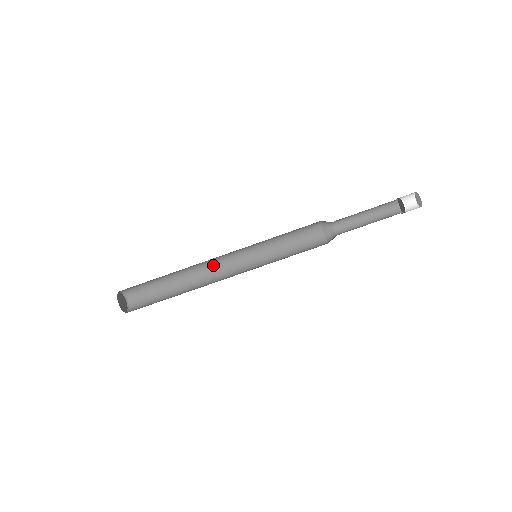
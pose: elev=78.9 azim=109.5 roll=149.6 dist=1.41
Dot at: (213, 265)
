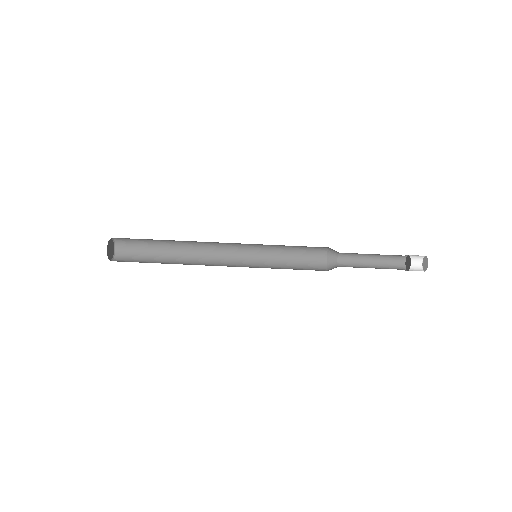
Dot at: (211, 258)
